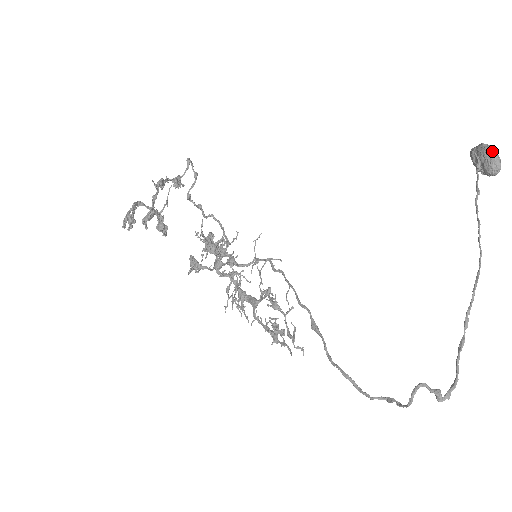
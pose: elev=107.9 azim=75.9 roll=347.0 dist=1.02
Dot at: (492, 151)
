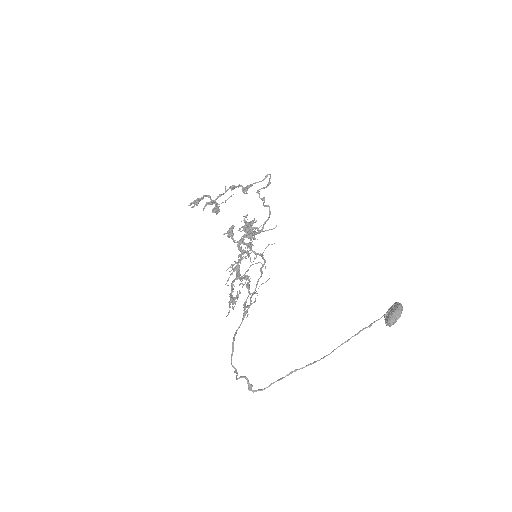
Dot at: (396, 314)
